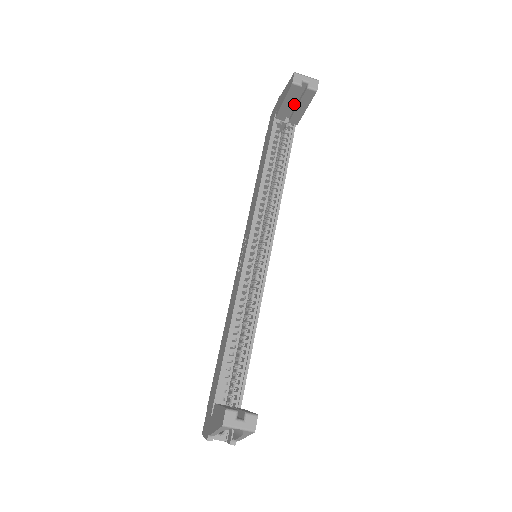
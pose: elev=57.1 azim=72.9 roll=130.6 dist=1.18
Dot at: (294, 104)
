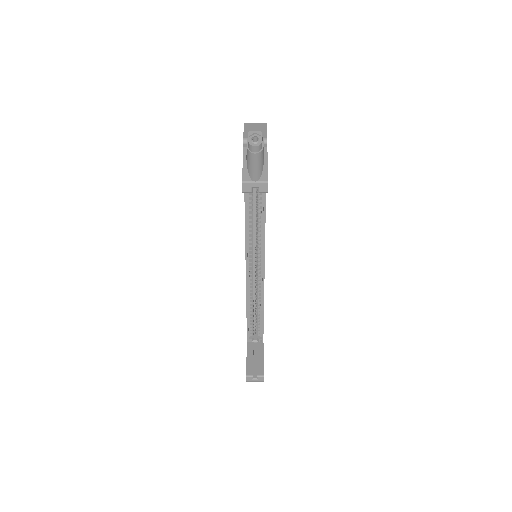
Dot at: occluded
